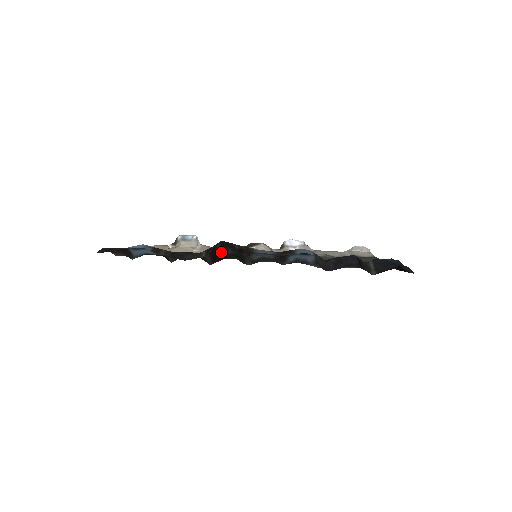
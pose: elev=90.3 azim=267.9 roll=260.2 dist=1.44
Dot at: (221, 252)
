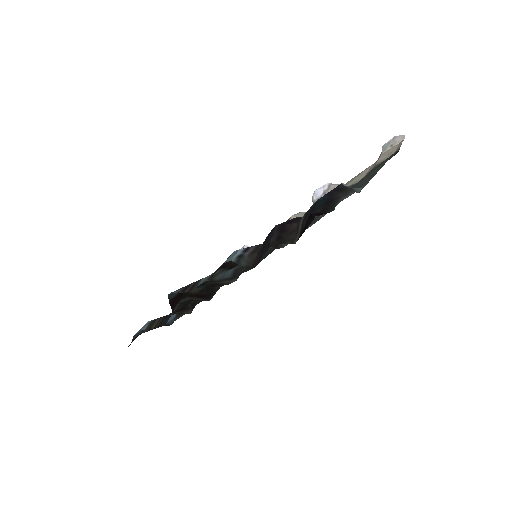
Dot at: (197, 291)
